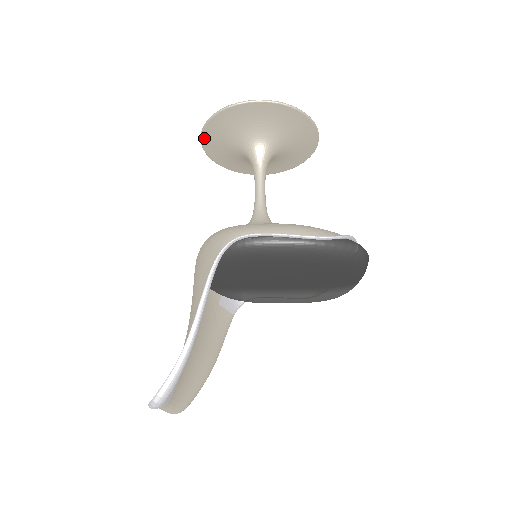
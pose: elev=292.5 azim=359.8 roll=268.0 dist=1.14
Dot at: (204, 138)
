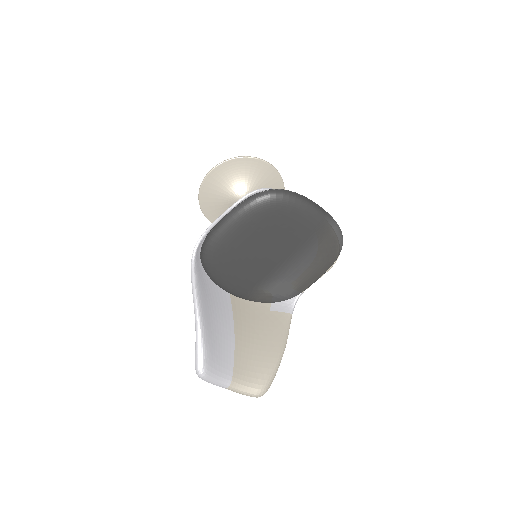
Dot at: (212, 220)
